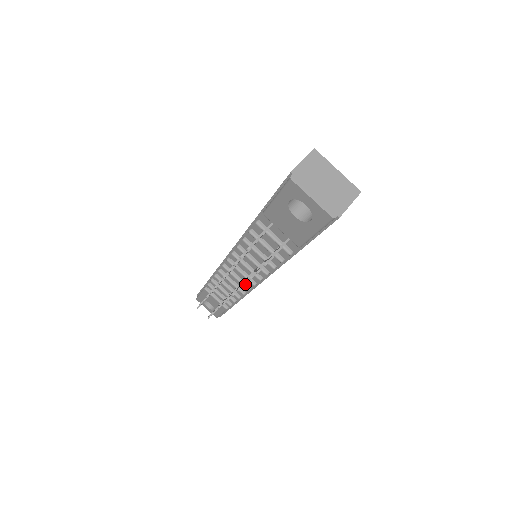
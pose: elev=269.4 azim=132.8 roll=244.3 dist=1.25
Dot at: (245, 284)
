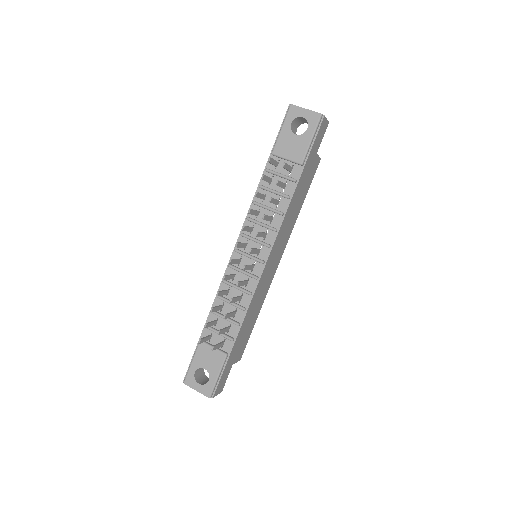
Dot at: (265, 215)
